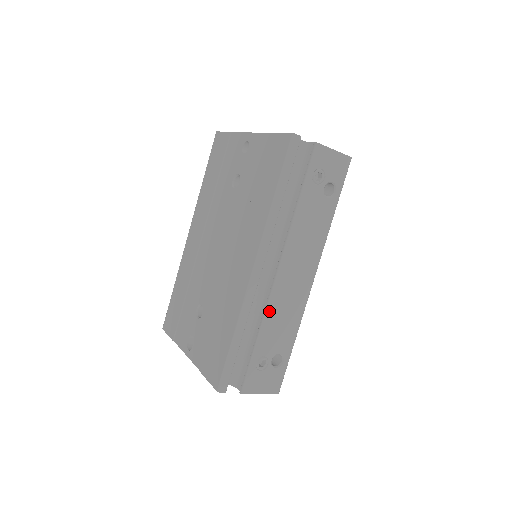
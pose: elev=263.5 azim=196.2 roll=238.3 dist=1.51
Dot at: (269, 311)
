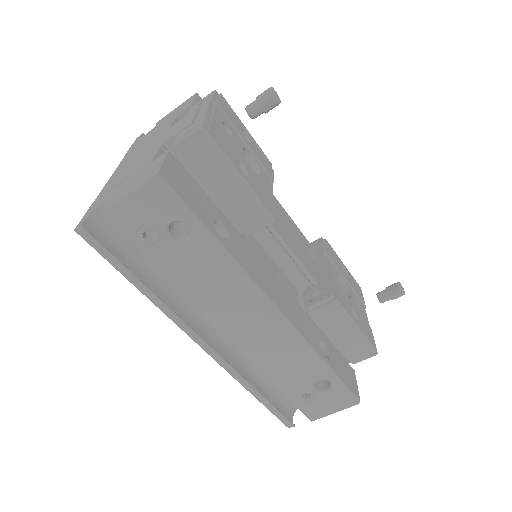
Dot at: (258, 364)
